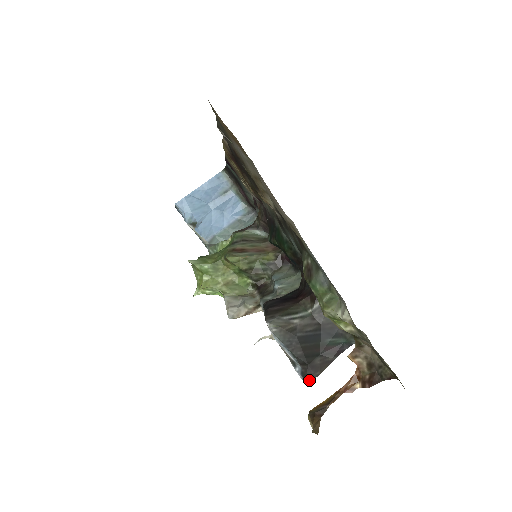
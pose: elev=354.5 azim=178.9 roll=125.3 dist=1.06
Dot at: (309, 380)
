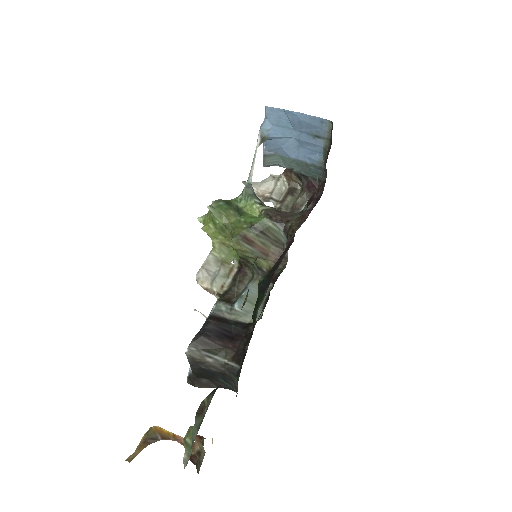
Dot at: (189, 383)
